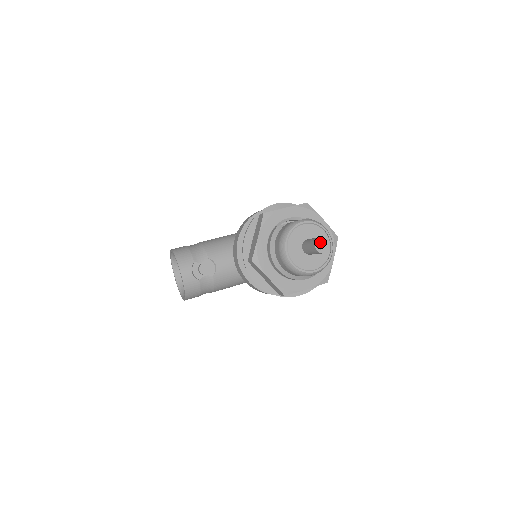
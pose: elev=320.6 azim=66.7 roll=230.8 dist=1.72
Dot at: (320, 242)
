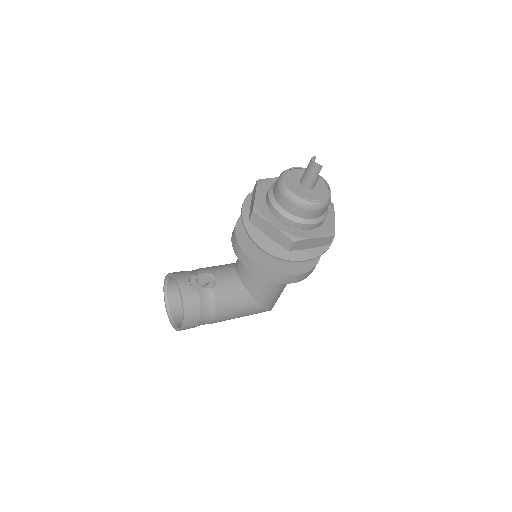
Dot at: (317, 182)
